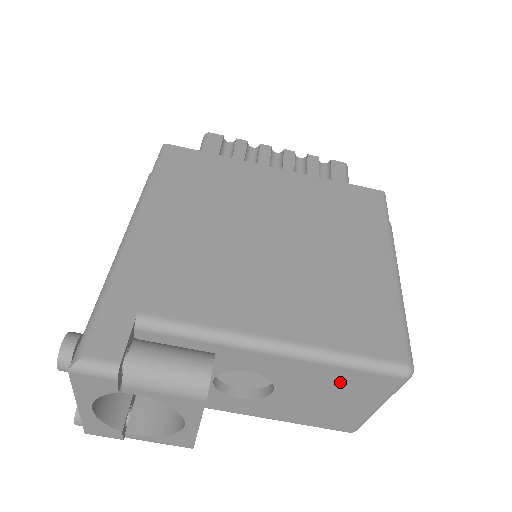
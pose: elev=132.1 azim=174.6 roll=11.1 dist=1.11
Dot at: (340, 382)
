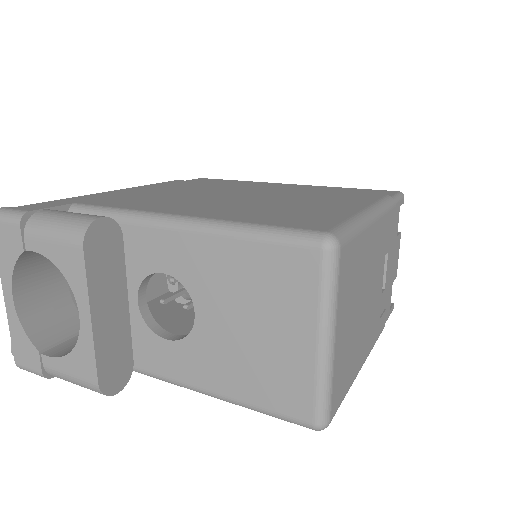
Dot at: (254, 276)
